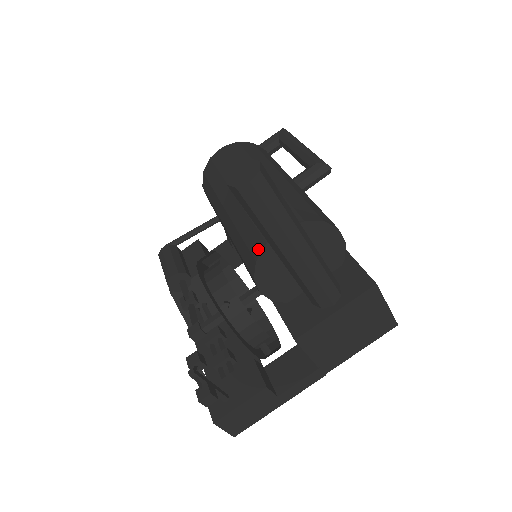
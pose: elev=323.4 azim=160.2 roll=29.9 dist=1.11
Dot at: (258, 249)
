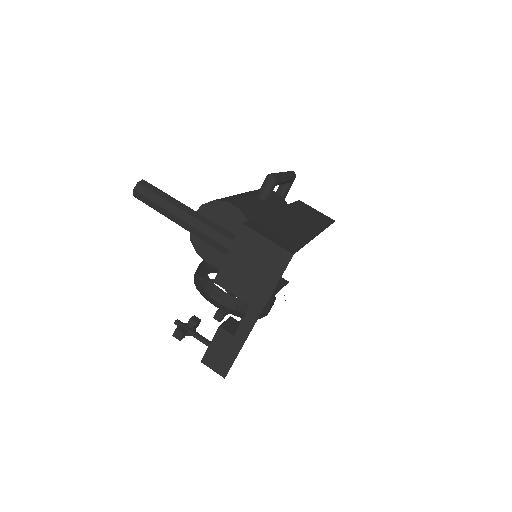
Dot at: occluded
